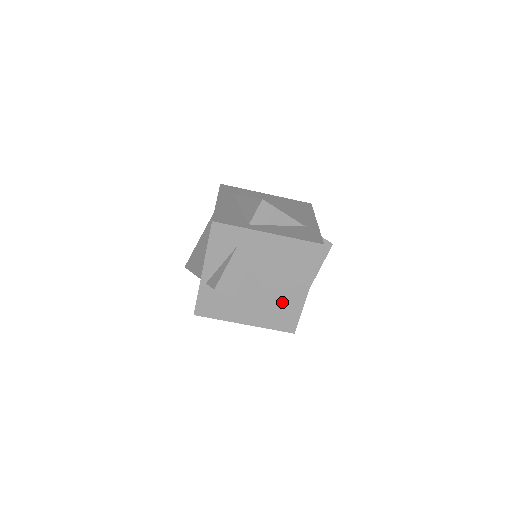
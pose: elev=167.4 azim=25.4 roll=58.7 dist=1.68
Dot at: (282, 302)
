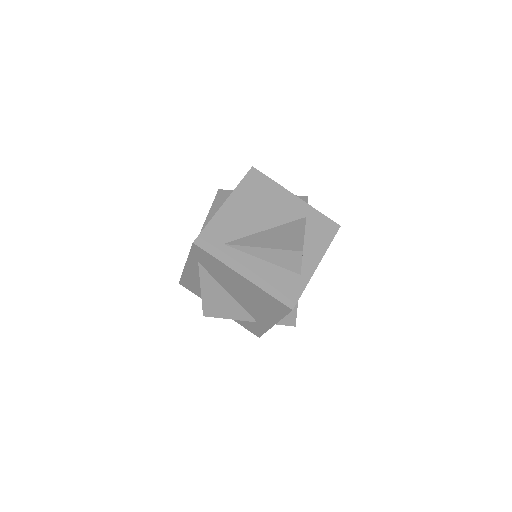
Dot at: occluded
